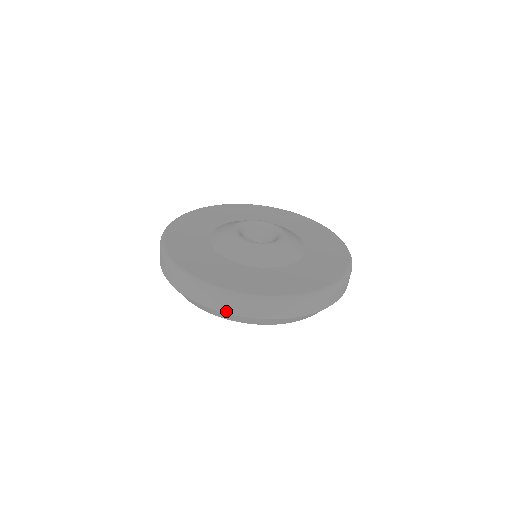
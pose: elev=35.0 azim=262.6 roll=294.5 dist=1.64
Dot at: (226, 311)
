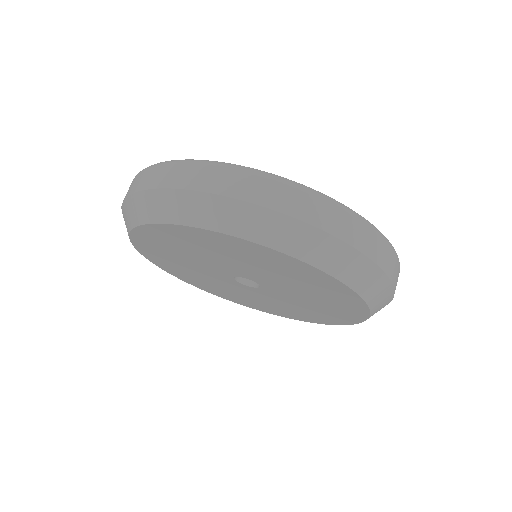
Dot at: (319, 224)
